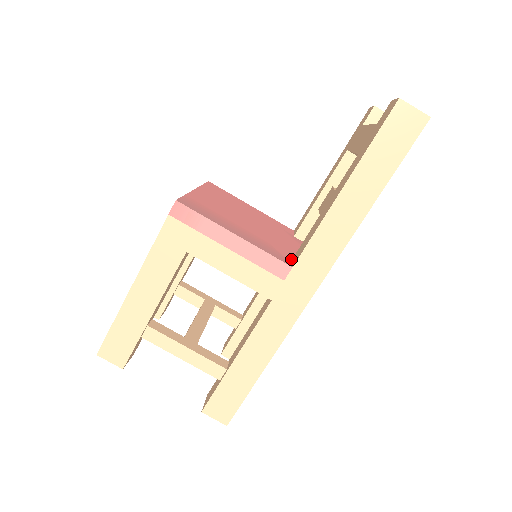
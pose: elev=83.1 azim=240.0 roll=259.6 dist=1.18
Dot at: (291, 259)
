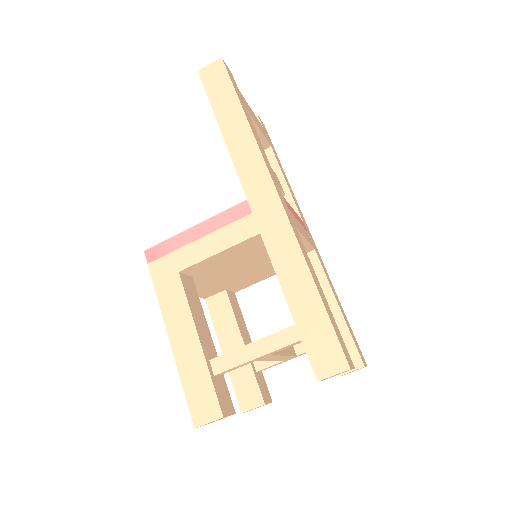
Dot at: occluded
